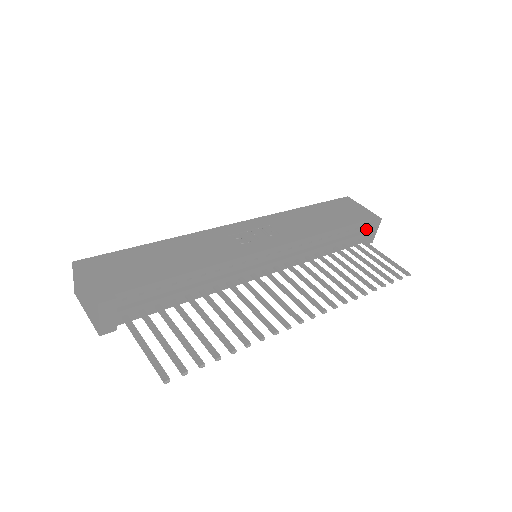
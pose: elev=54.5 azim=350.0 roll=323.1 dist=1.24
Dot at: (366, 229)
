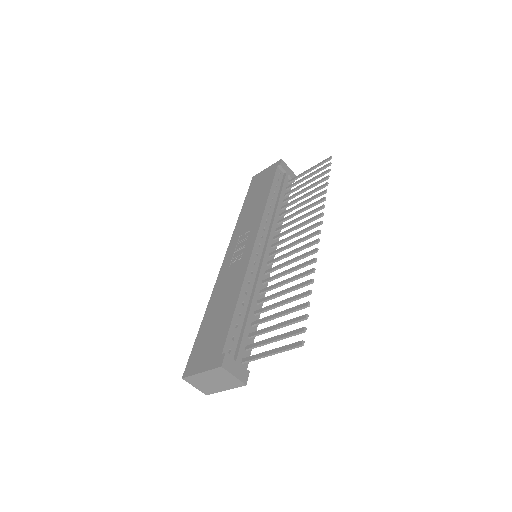
Dot at: (283, 174)
